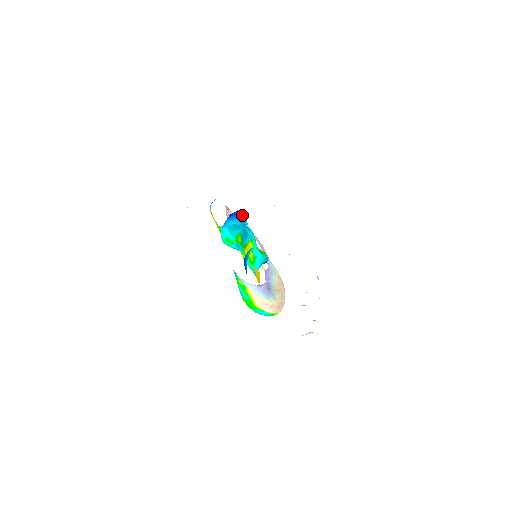
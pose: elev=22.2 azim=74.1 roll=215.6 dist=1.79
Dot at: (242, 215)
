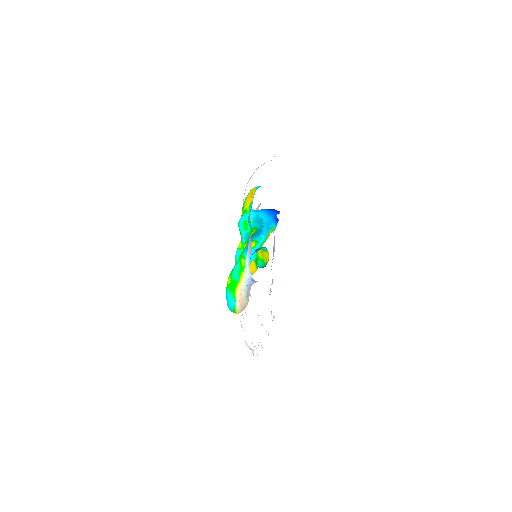
Dot at: (277, 218)
